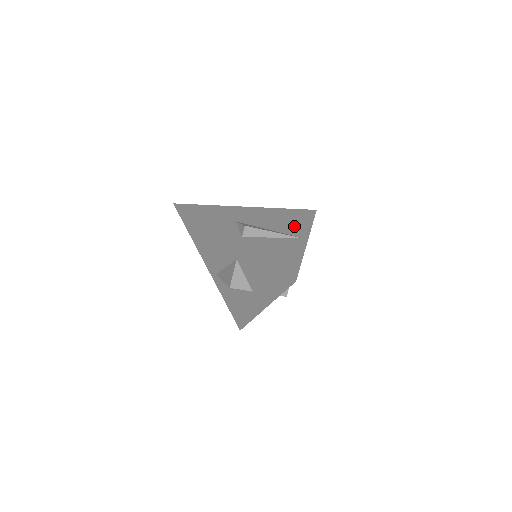
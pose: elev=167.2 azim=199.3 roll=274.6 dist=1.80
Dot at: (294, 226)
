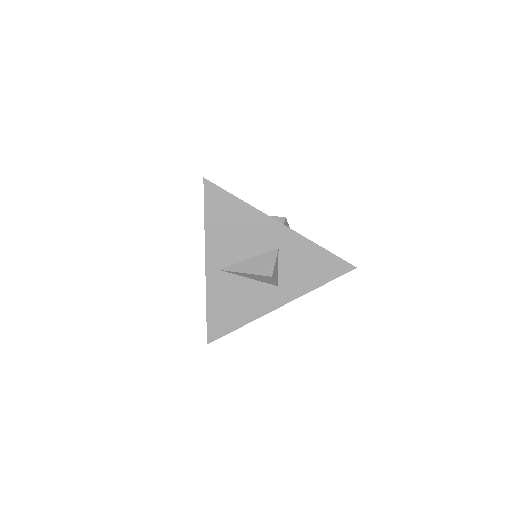
Dot at: occluded
